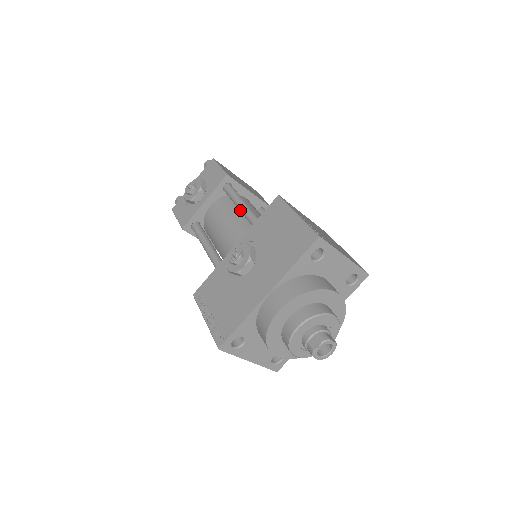
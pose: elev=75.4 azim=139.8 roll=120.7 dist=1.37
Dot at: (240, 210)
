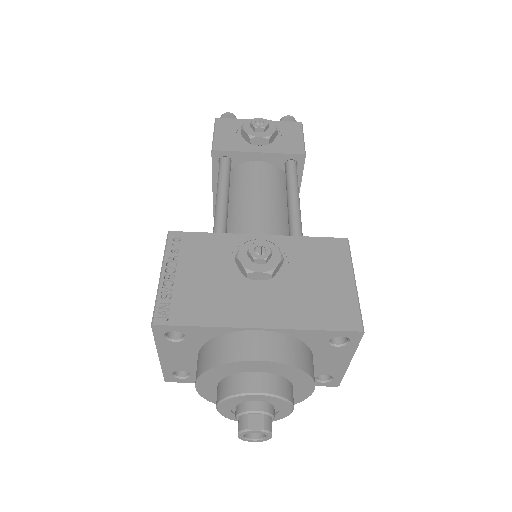
Dot at: (290, 202)
